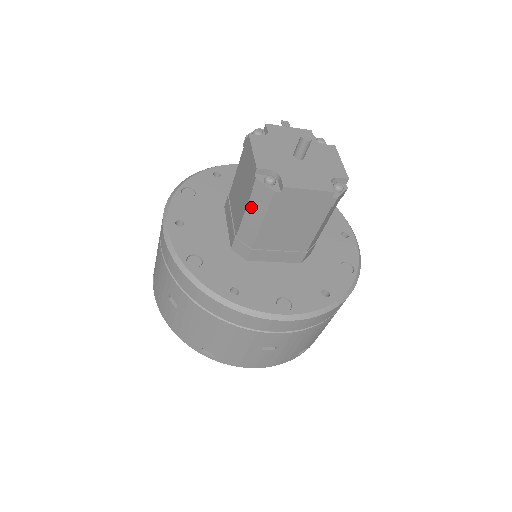
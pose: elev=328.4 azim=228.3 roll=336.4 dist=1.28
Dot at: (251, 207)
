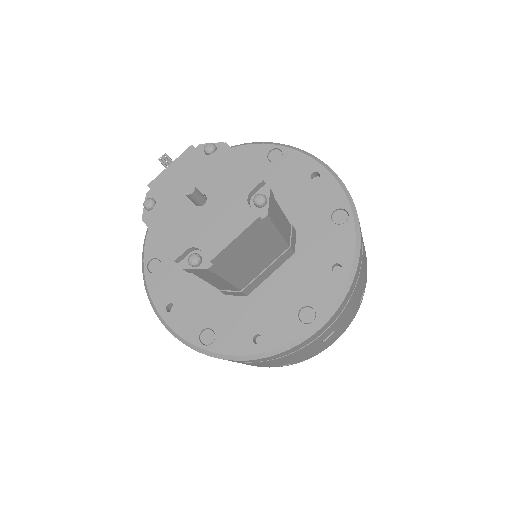
Dot at: (205, 278)
